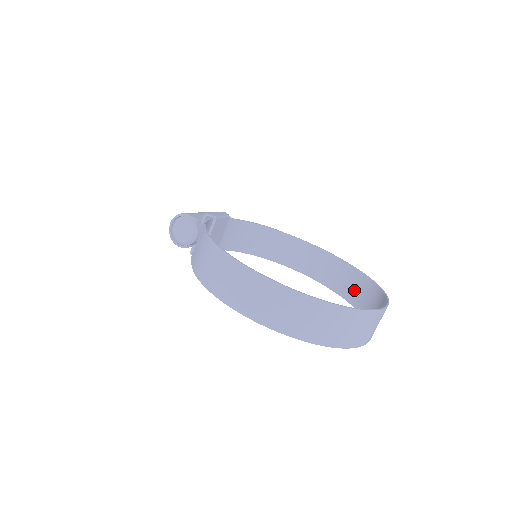
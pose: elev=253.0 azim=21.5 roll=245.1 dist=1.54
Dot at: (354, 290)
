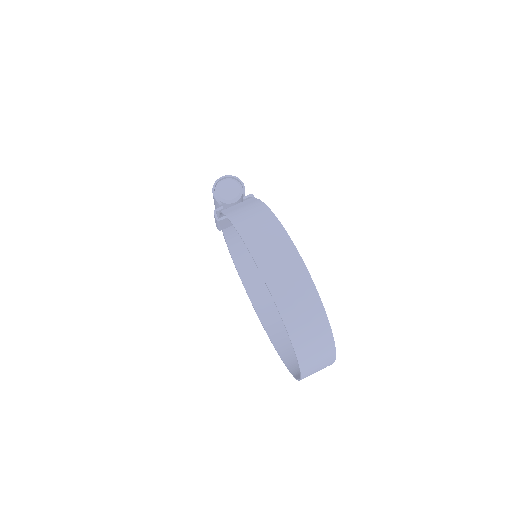
Dot at: (289, 345)
